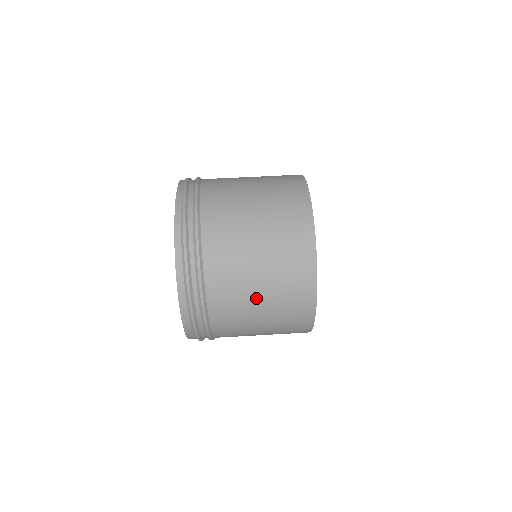
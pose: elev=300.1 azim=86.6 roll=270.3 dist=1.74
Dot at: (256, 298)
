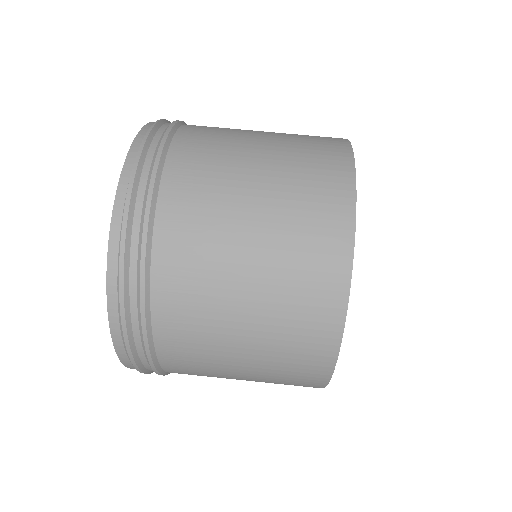
Dot at: occluded
